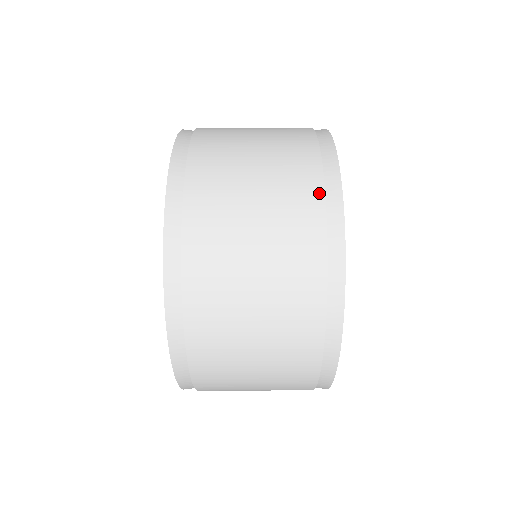
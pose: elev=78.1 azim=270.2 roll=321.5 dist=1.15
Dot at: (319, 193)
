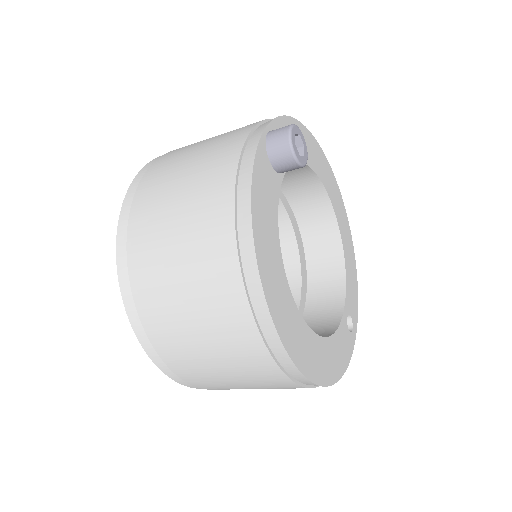
Dot at: (285, 379)
